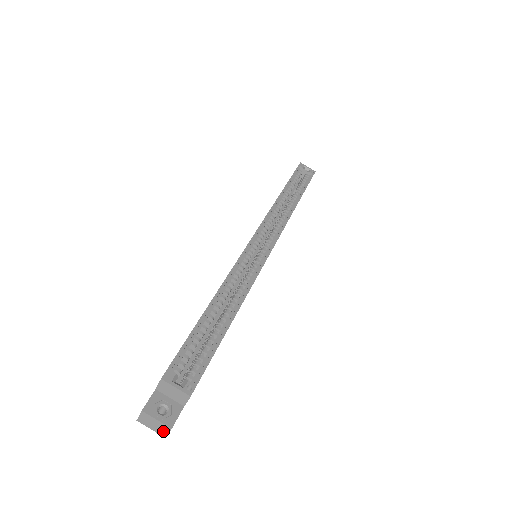
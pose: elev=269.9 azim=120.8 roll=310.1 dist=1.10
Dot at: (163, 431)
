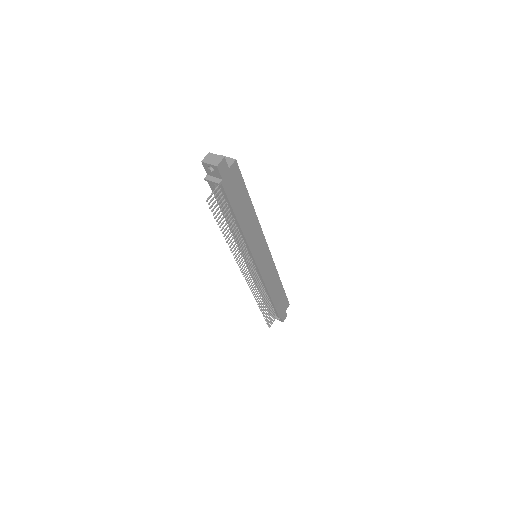
Dot at: (217, 162)
